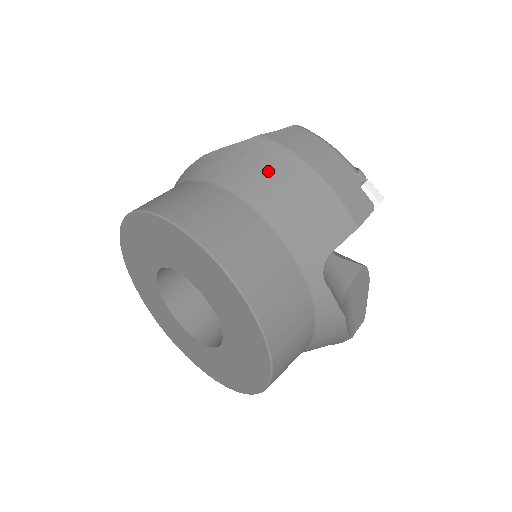
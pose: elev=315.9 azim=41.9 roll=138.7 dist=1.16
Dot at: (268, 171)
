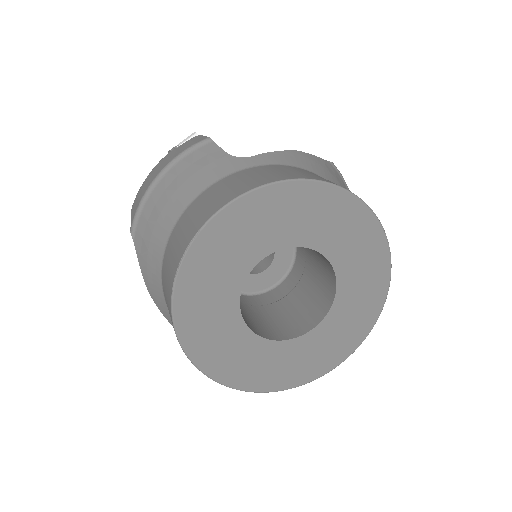
Dot at: occluded
